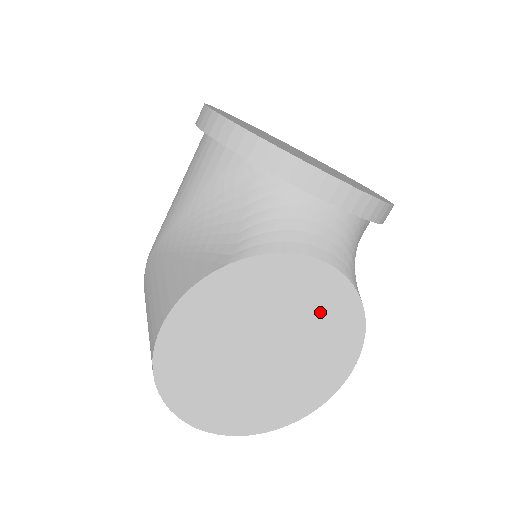
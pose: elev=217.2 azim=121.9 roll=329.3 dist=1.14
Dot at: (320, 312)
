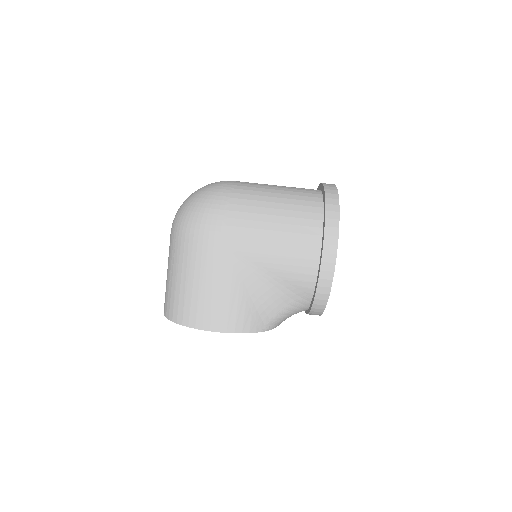
Dot at: occluded
